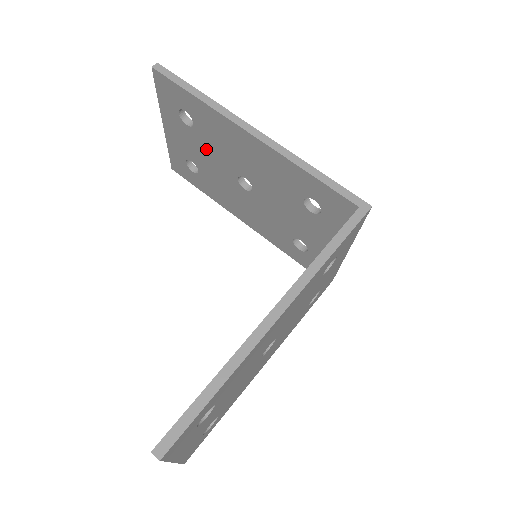
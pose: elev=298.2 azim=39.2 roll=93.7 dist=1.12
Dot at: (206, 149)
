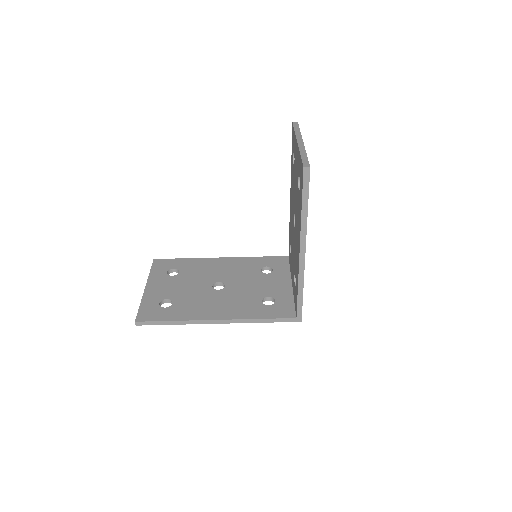
Dot at: occluded
